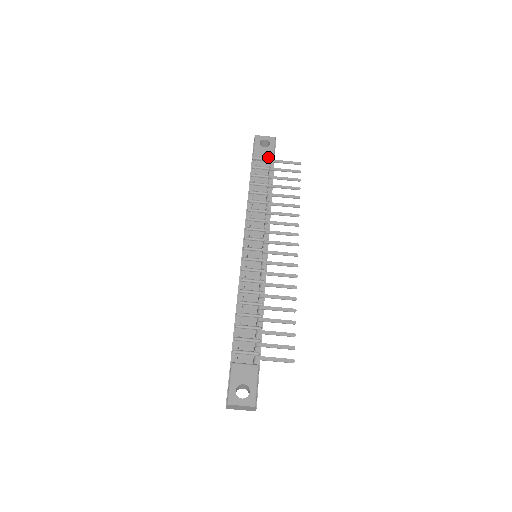
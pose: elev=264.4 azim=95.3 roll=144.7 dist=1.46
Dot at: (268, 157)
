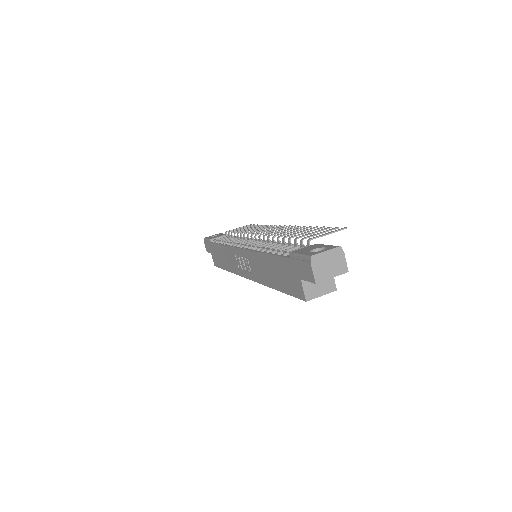
Dot at: (222, 235)
